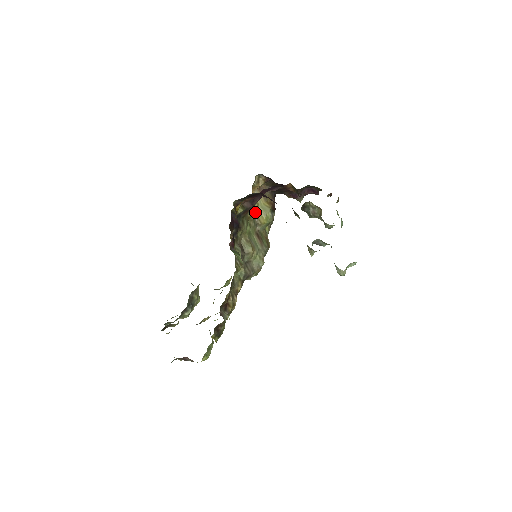
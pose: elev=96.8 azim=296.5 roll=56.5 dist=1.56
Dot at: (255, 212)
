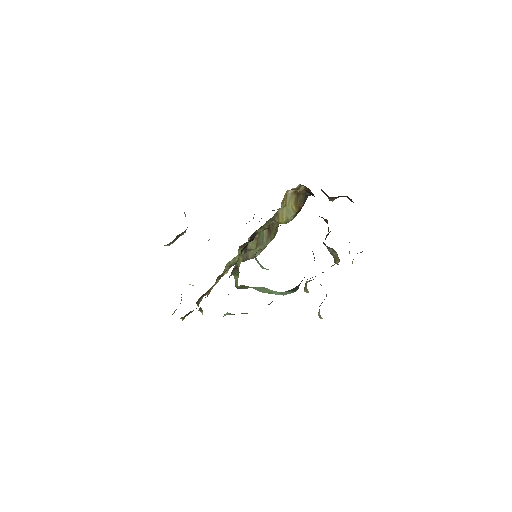
Dot at: (278, 210)
